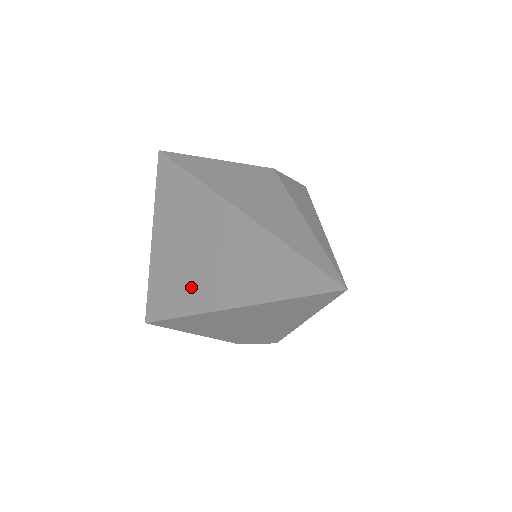
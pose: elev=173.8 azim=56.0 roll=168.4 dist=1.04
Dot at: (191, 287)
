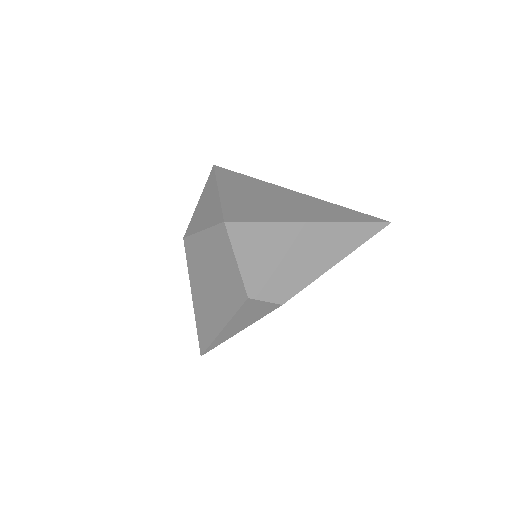
Dot at: (276, 212)
